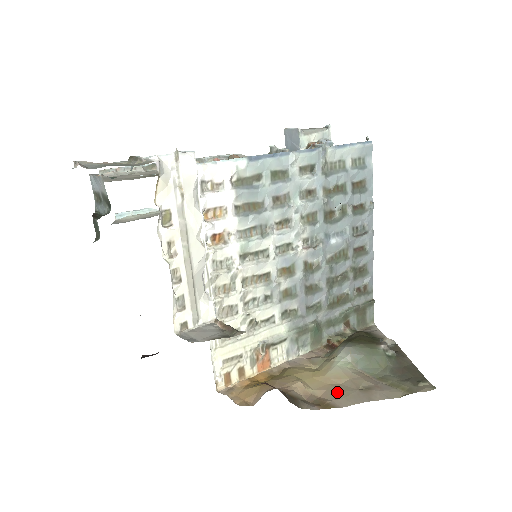
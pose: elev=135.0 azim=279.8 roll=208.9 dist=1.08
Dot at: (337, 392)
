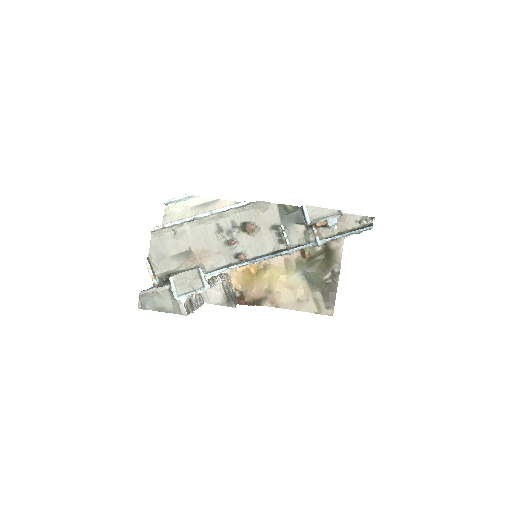
Dot at: (285, 297)
